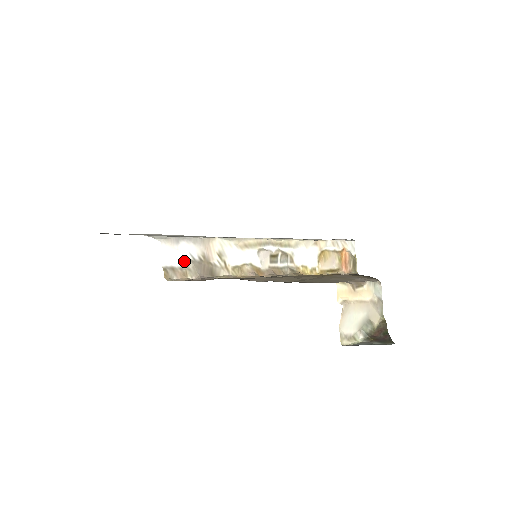
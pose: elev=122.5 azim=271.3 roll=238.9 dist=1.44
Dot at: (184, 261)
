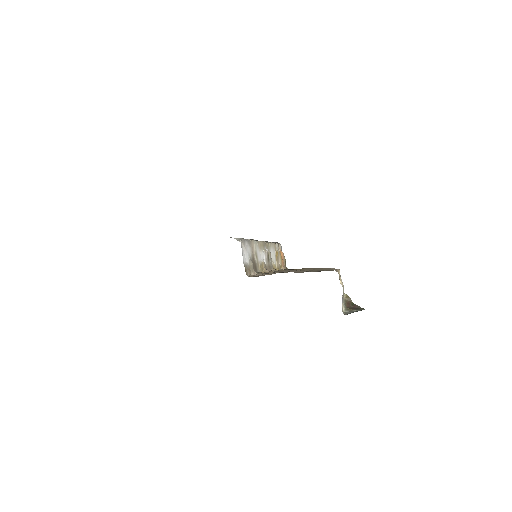
Dot at: (248, 260)
